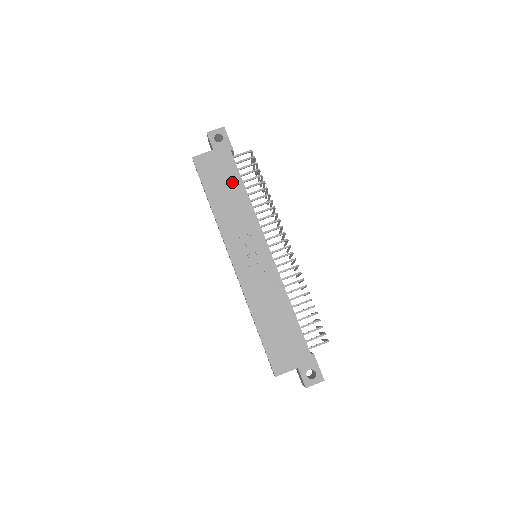
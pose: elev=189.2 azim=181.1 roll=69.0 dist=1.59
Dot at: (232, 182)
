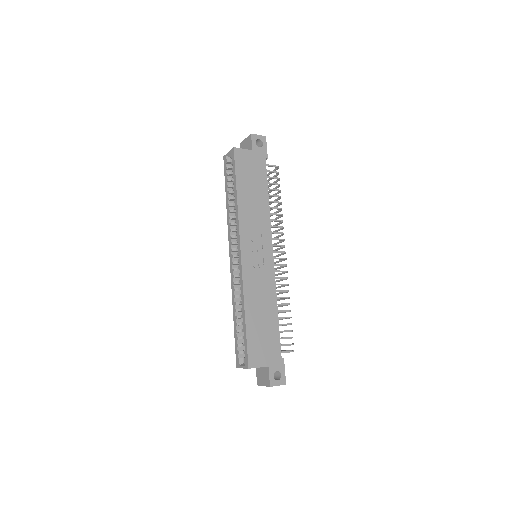
Dot at: (260, 184)
